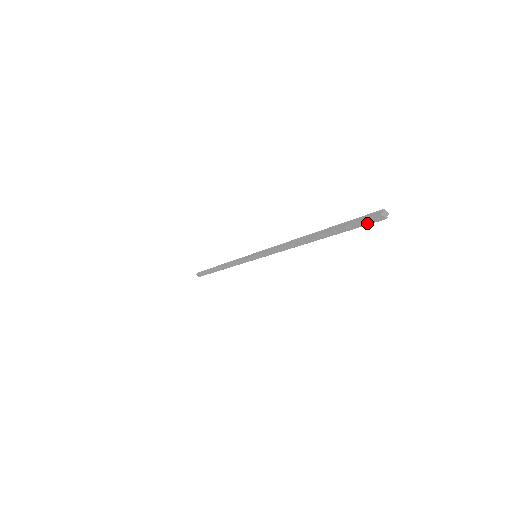
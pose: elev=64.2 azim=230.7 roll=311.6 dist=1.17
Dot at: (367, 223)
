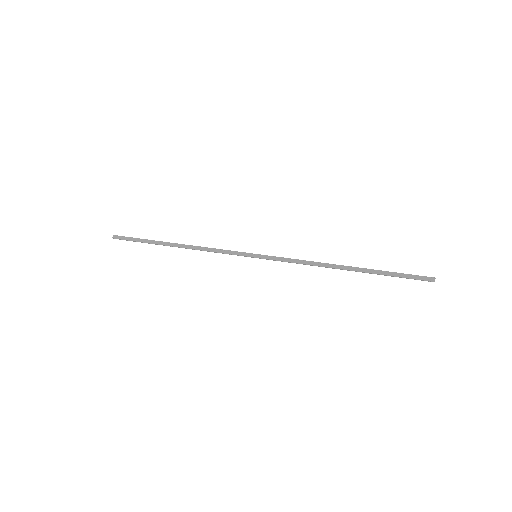
Dot at: occluded
